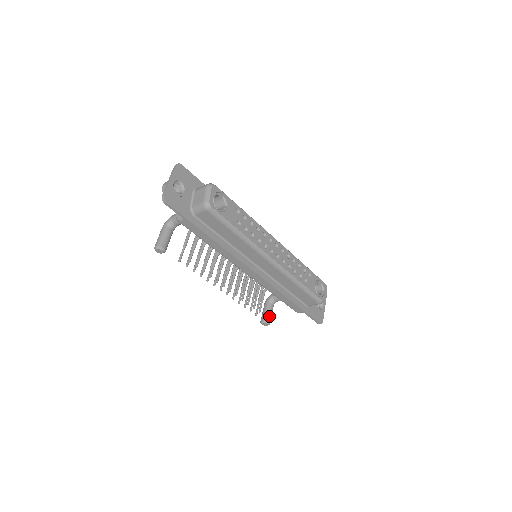
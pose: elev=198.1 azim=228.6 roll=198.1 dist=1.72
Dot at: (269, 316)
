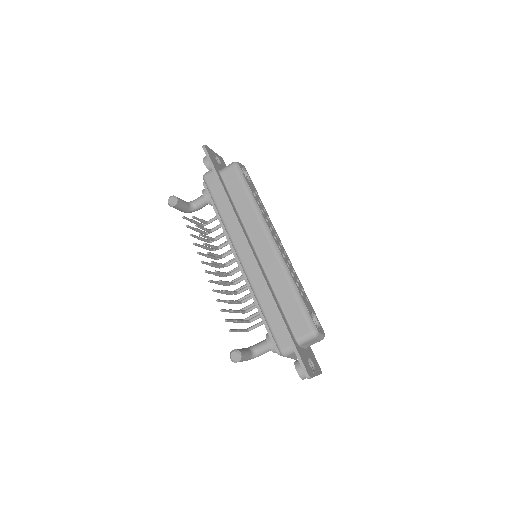
Dot at: (243, 351)
